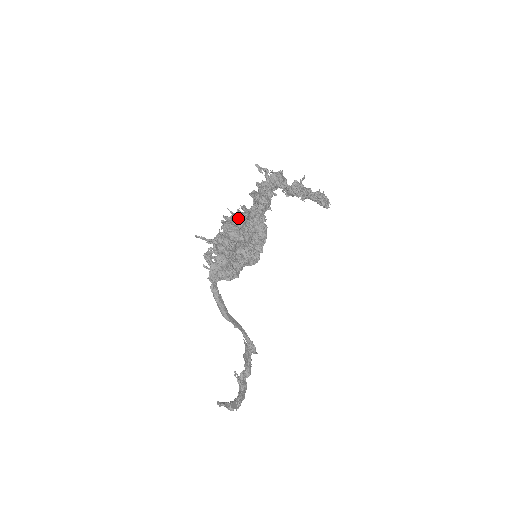
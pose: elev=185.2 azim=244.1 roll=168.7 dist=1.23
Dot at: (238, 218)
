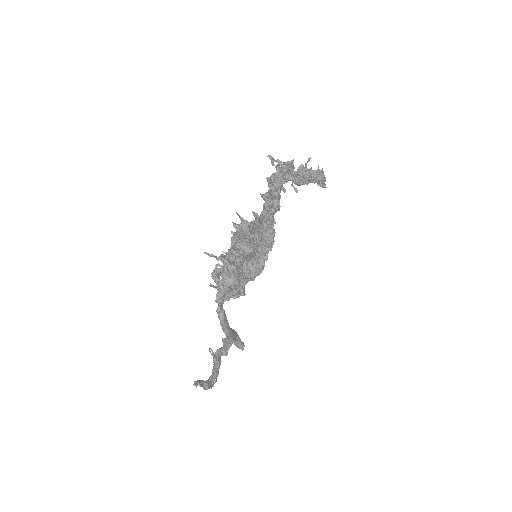
Dot at: (251, 231)
